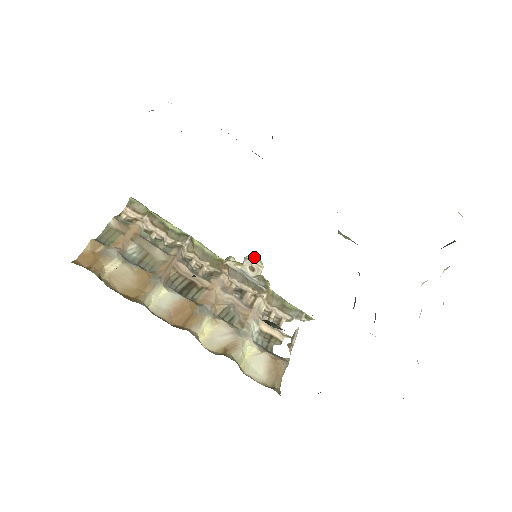
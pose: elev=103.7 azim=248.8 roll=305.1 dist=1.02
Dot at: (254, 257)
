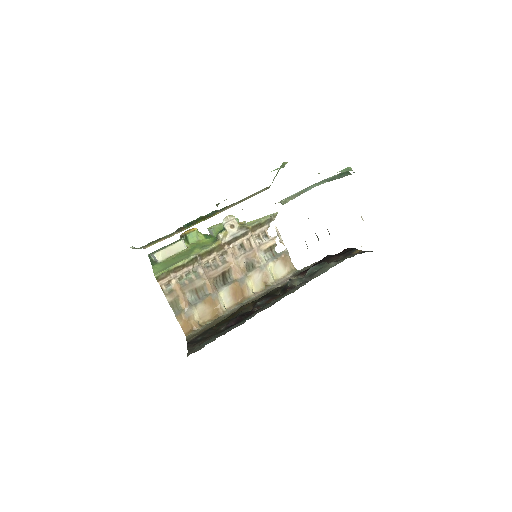
Dot at: (226, 218)
